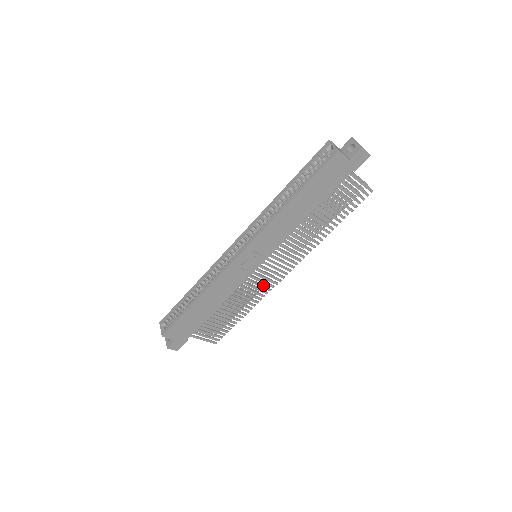
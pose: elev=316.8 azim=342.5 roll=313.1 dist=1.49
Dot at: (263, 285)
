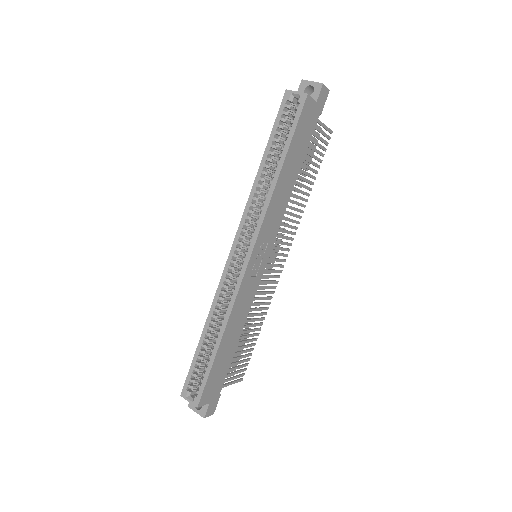
Dot at: (269, 286)
